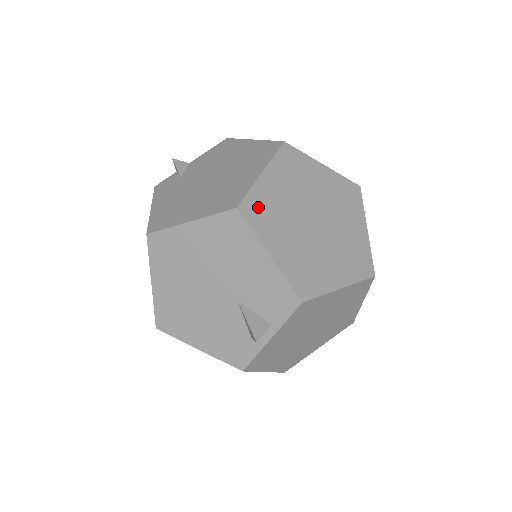
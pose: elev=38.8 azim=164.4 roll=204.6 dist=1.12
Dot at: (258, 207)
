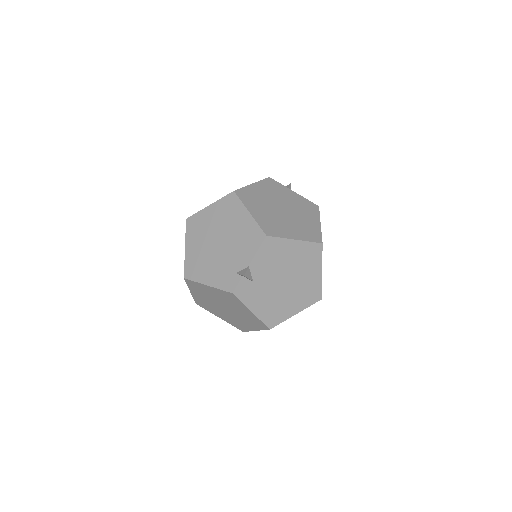
Dot at: occluded
